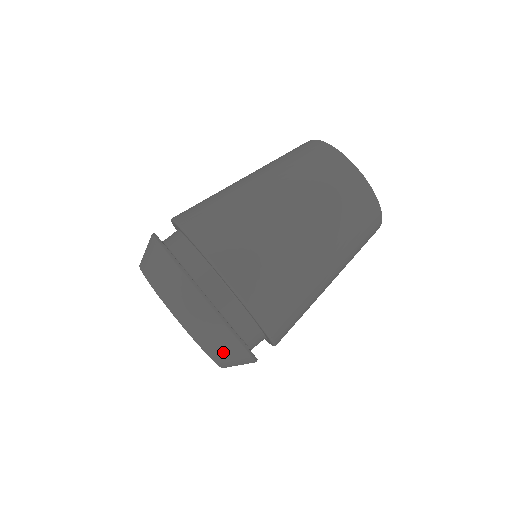
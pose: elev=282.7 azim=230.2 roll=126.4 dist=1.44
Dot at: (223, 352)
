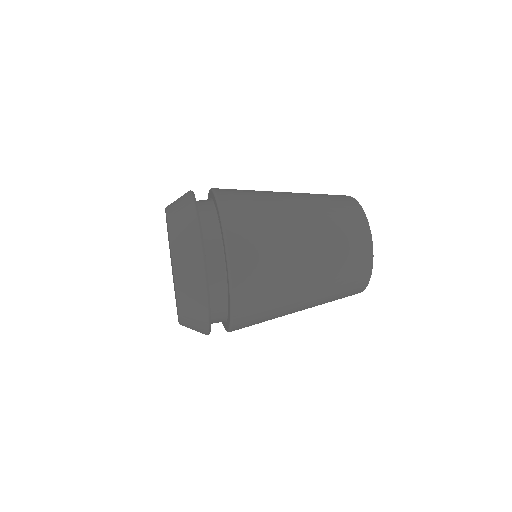
Dot at: (182, 234)
